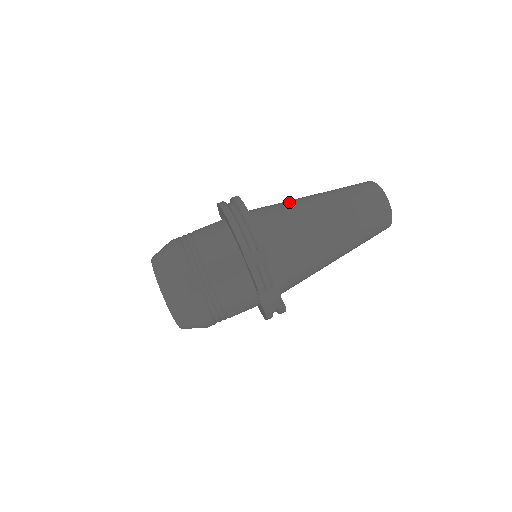
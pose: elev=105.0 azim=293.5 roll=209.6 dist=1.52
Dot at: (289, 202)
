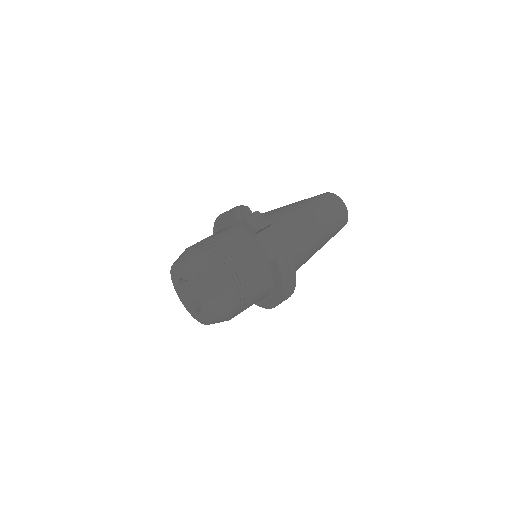
Dot at: occluded
